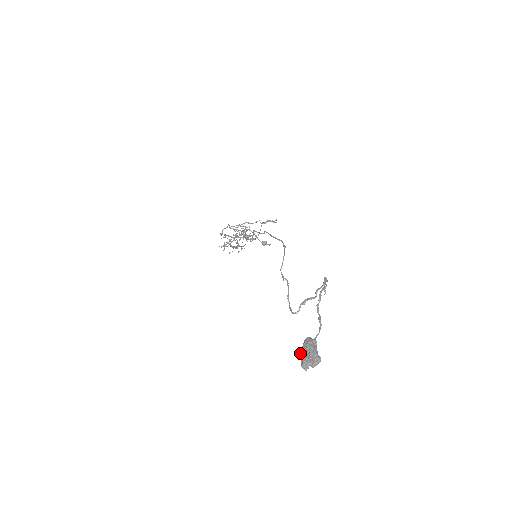
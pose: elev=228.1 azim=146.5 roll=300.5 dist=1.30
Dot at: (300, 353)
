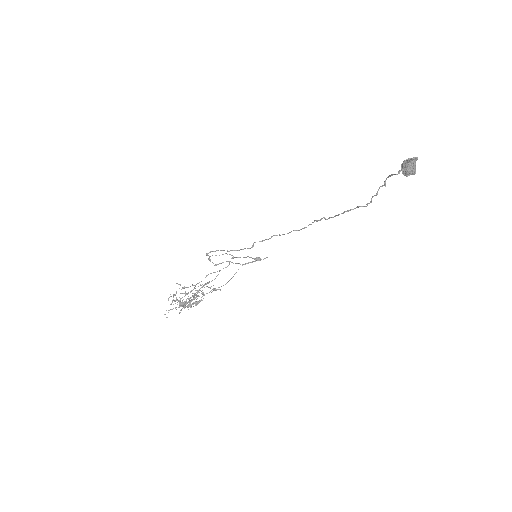
Dot at: (405, 160)
